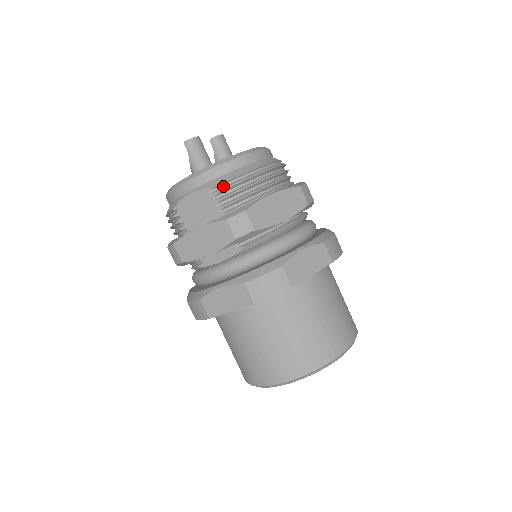
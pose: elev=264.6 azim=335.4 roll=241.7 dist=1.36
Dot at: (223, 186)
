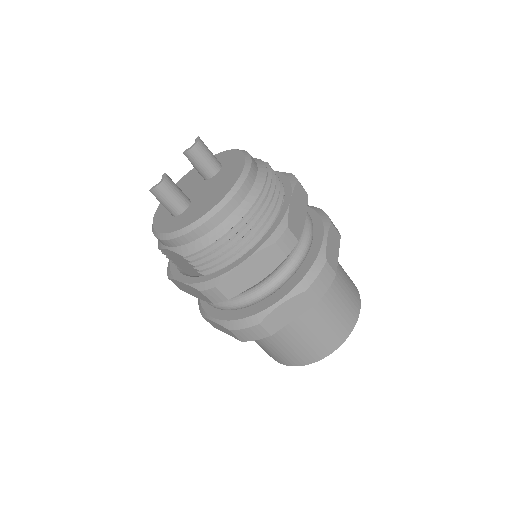
Dot at: (193, 255)
